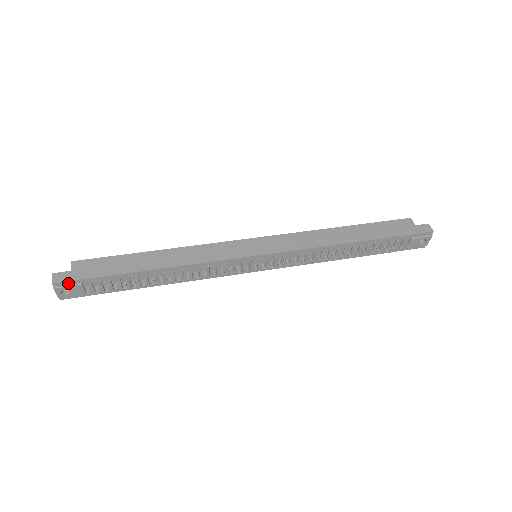
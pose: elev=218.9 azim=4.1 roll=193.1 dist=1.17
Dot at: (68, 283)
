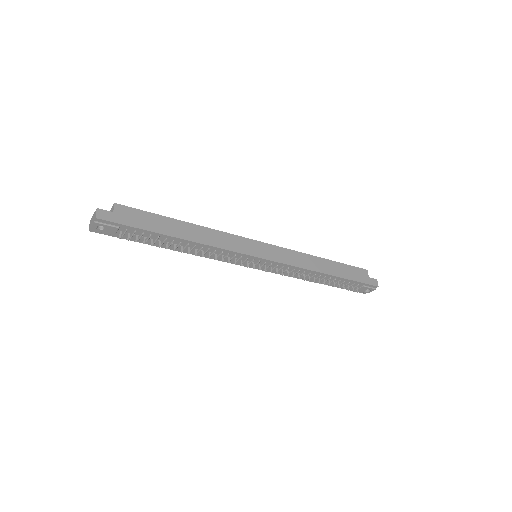
Dot at: (108, 222)
